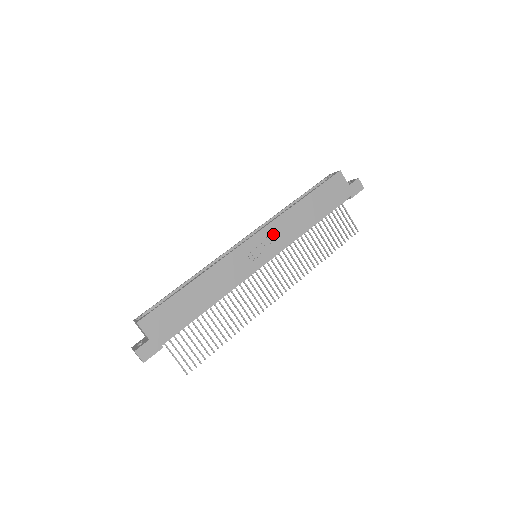
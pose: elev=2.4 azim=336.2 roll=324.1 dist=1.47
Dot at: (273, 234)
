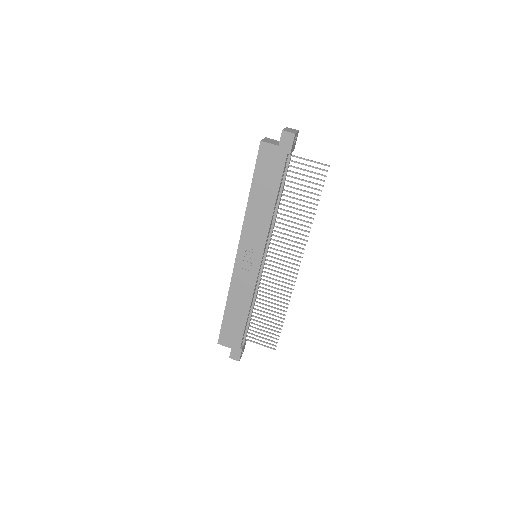
Dot at: (250, 239)
